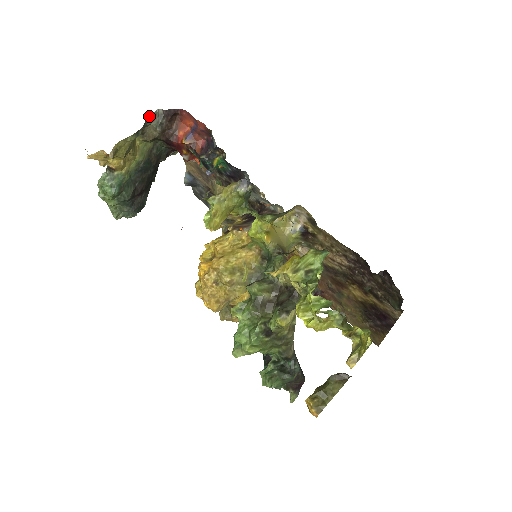
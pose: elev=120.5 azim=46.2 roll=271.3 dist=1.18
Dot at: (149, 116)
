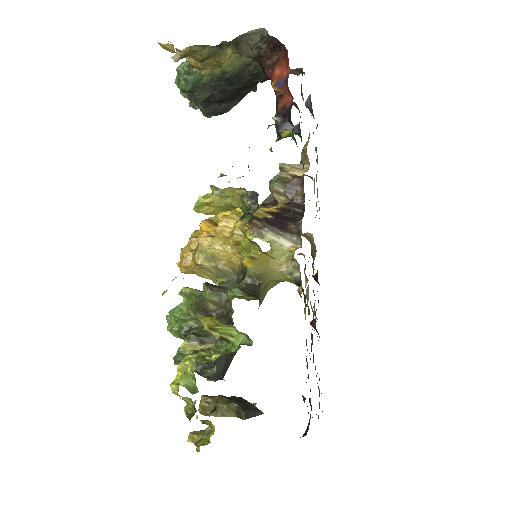
Dot at: occluded
